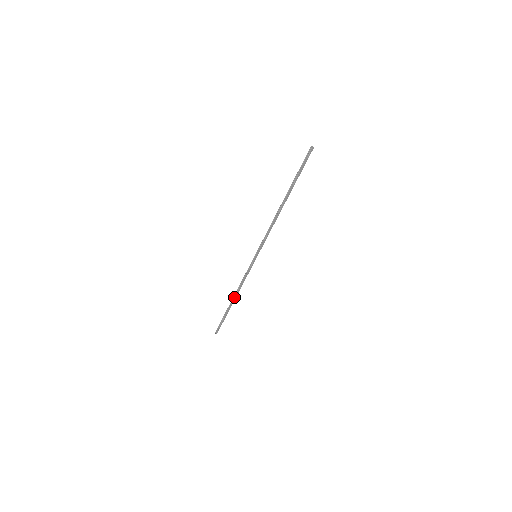
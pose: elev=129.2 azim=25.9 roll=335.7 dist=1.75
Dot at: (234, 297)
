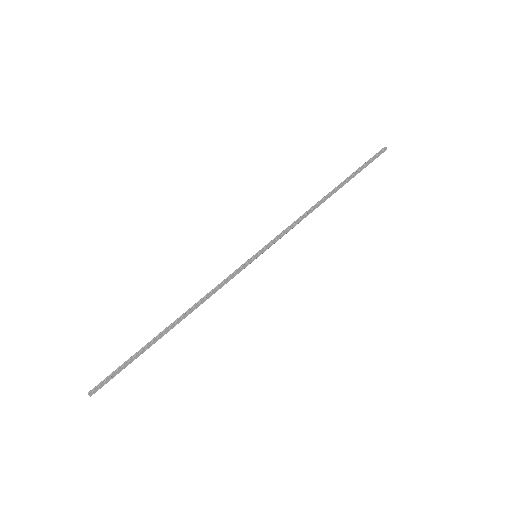
Dot at: (180, 318)
